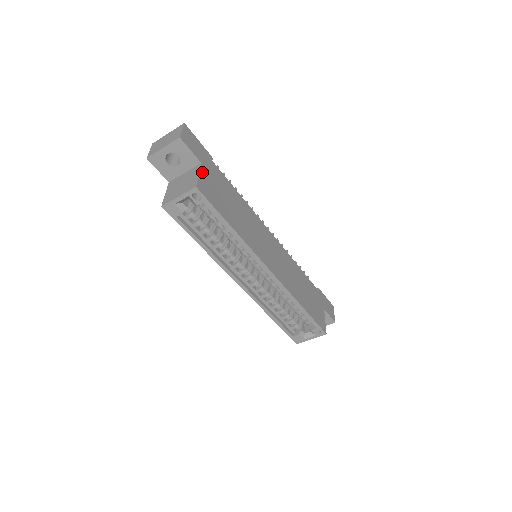
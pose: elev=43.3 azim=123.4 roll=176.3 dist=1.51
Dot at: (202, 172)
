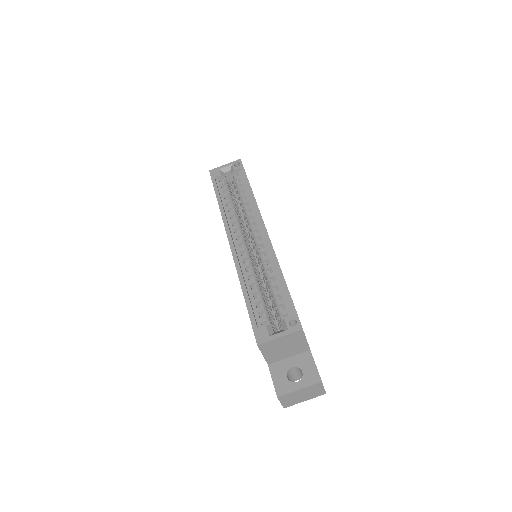
Dot at: occluded
